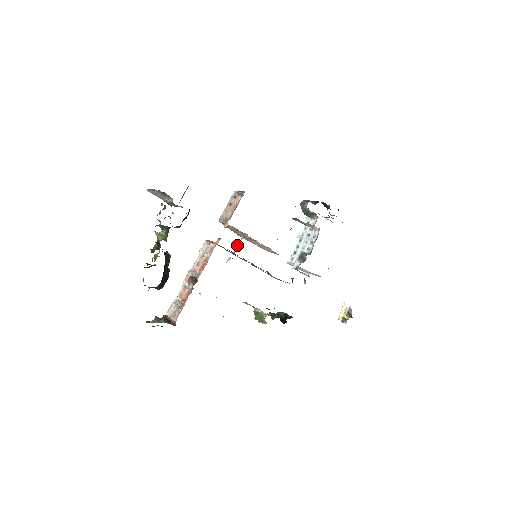
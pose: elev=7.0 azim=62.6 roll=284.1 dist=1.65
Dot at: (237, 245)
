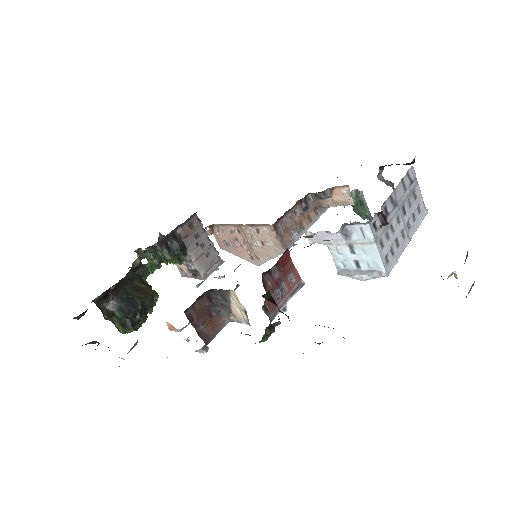
Dot at: occluded
